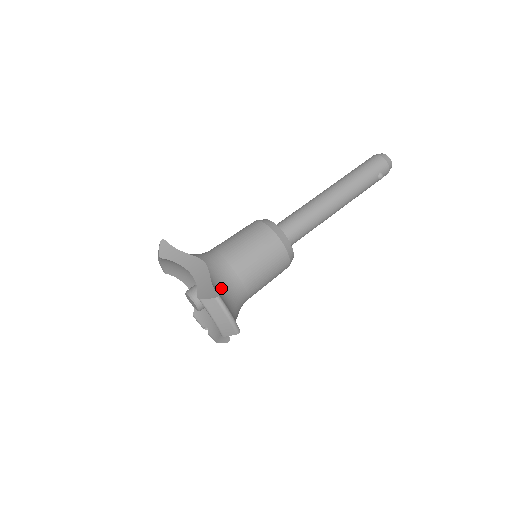
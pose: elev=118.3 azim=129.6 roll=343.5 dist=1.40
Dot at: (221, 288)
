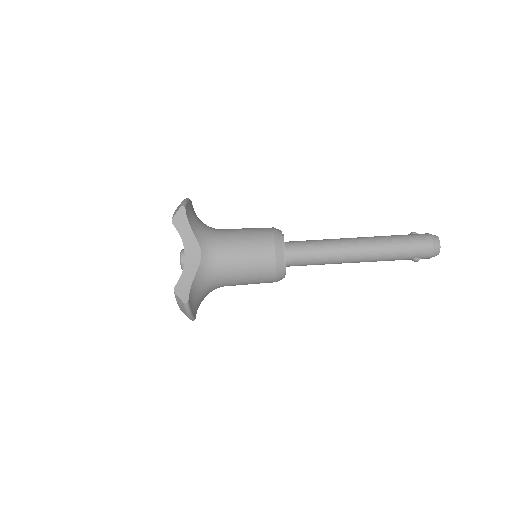
Dot at: (200, 285)
